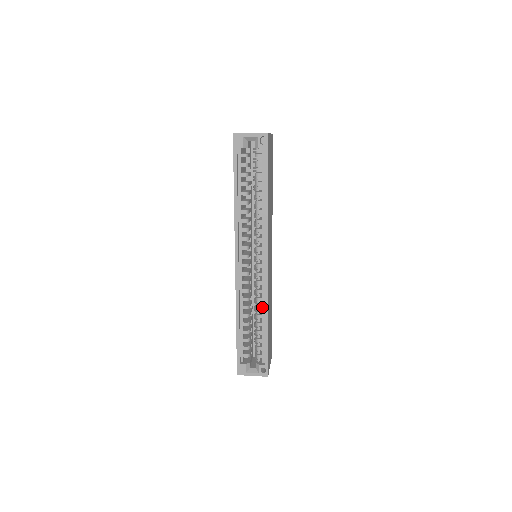
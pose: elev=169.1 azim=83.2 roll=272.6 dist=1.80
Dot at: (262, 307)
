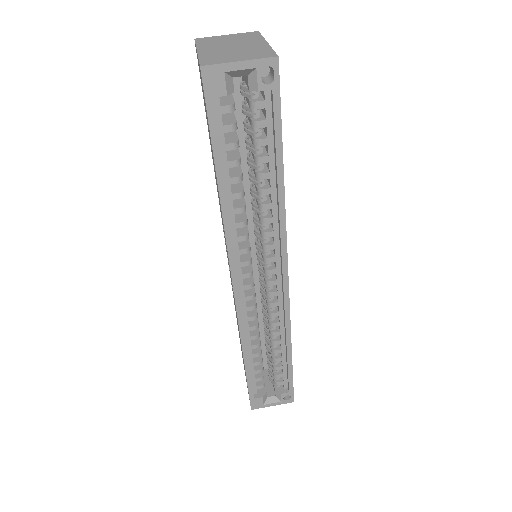
Dot at: (280, 332)
